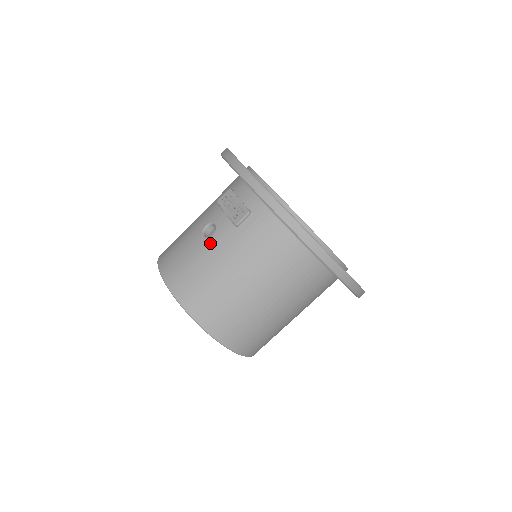
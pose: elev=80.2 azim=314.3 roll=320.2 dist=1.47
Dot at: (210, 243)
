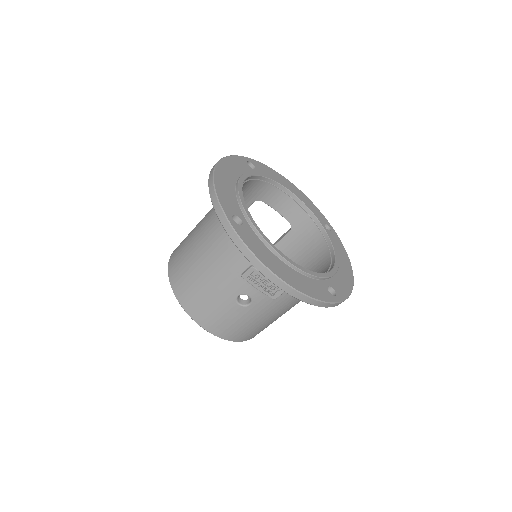
Dot at: (250, 310)
